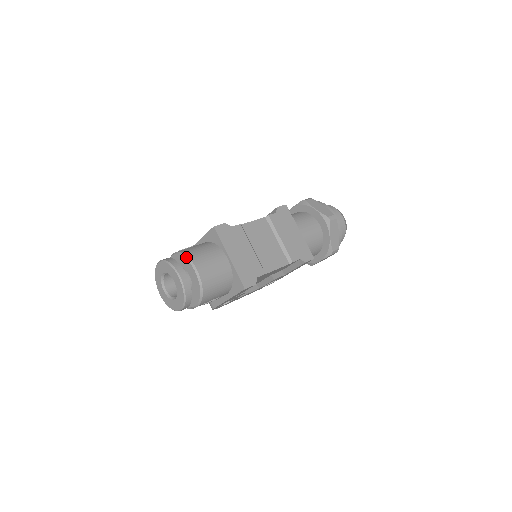
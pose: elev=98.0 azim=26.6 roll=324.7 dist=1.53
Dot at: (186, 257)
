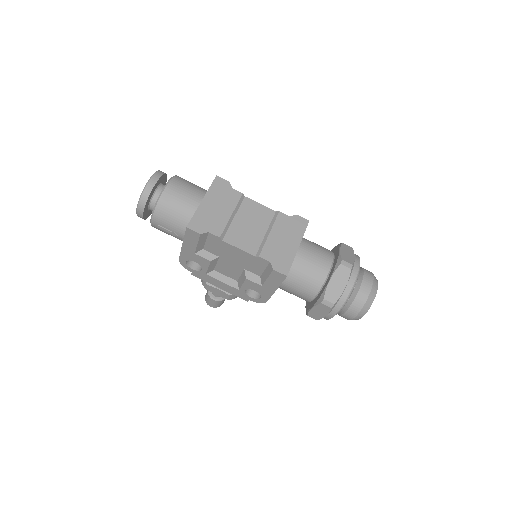
Dot at: (173, 176)
